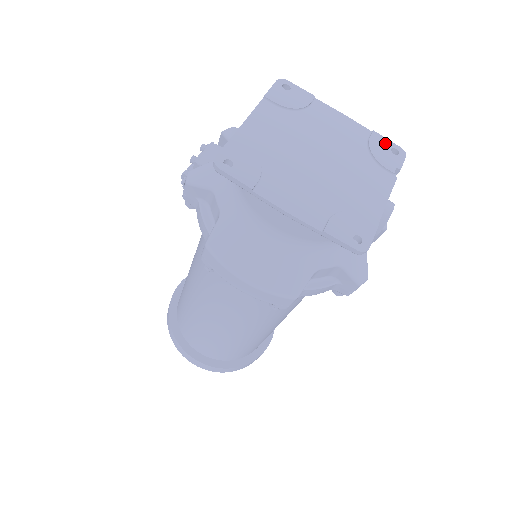
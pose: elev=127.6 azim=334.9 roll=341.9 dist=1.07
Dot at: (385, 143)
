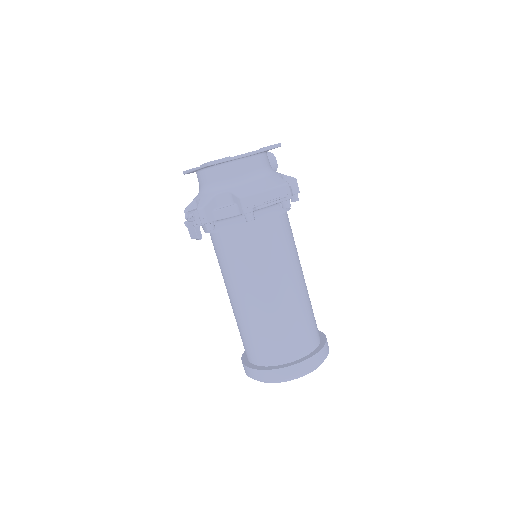
Dot at: occluded
